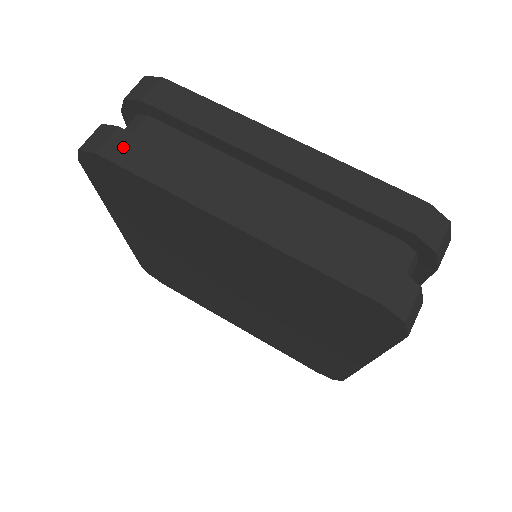
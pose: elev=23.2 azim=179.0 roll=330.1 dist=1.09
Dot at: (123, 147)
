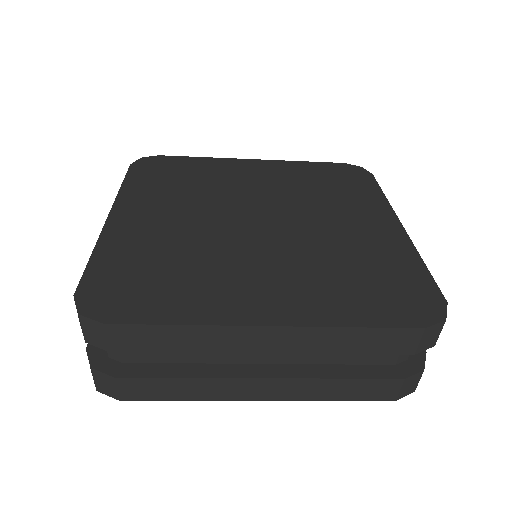
Dot at: (135, 389)
